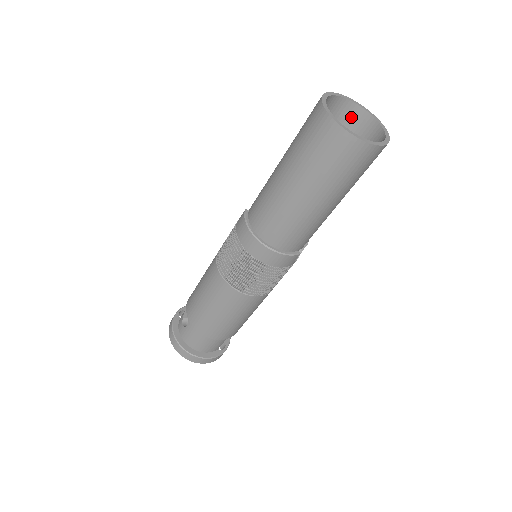
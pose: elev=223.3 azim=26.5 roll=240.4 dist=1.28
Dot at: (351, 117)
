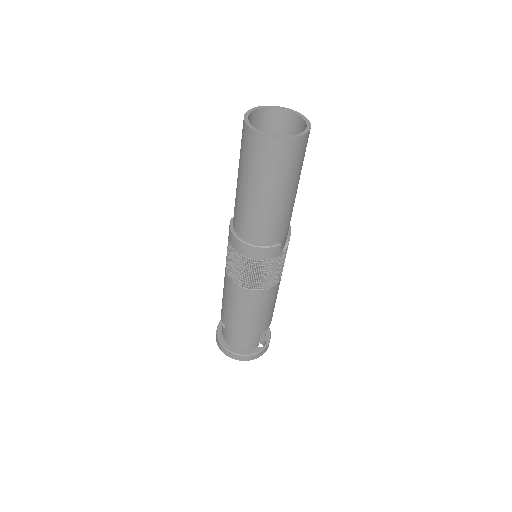
Dot at: (285, 121)
